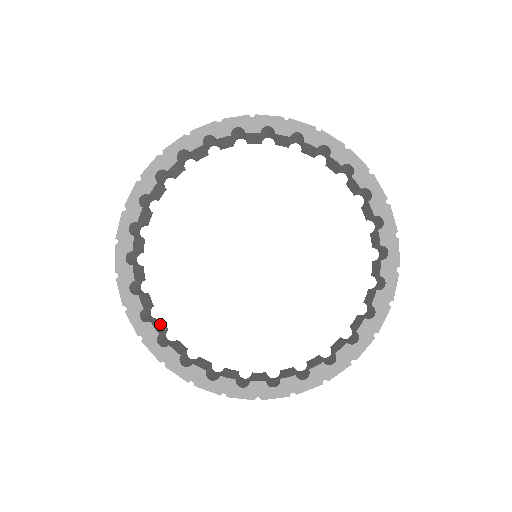
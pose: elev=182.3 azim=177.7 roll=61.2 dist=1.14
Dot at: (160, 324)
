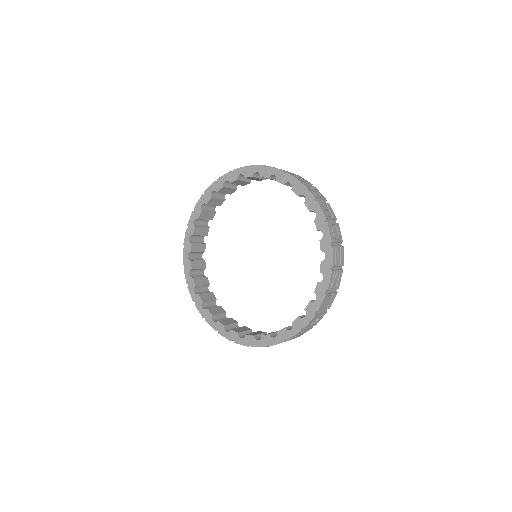
Dot at: (203, 280)
